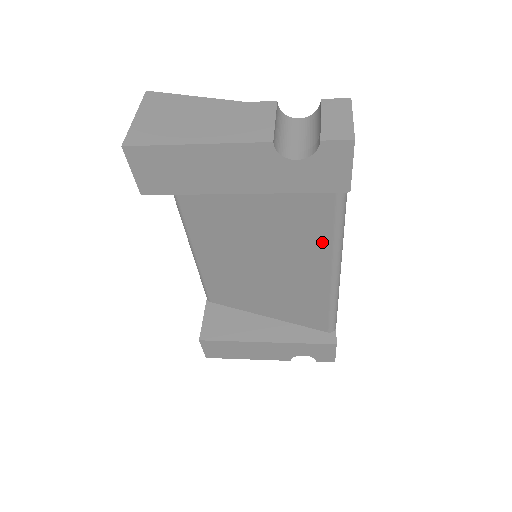
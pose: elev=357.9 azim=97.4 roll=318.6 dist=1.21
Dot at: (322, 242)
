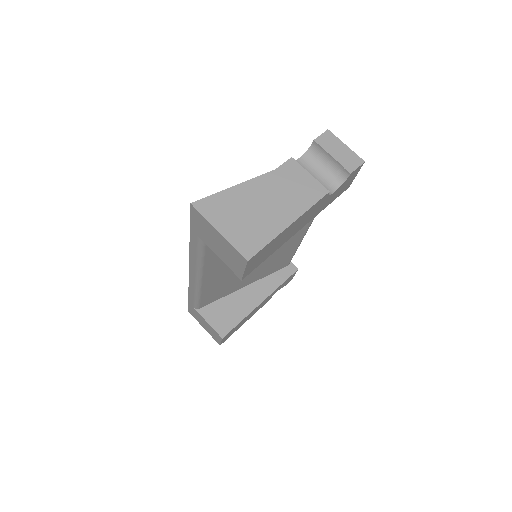
Dot at: occluded
